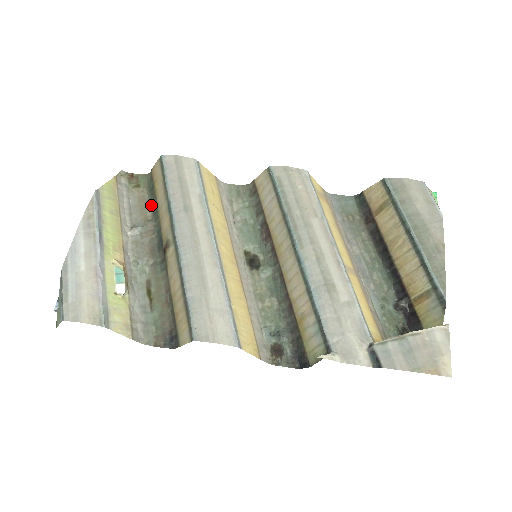
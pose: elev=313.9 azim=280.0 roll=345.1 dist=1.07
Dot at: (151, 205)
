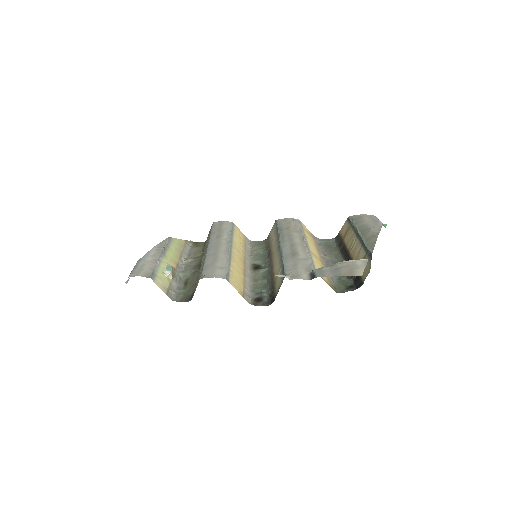
Dot at: (202, 252)
